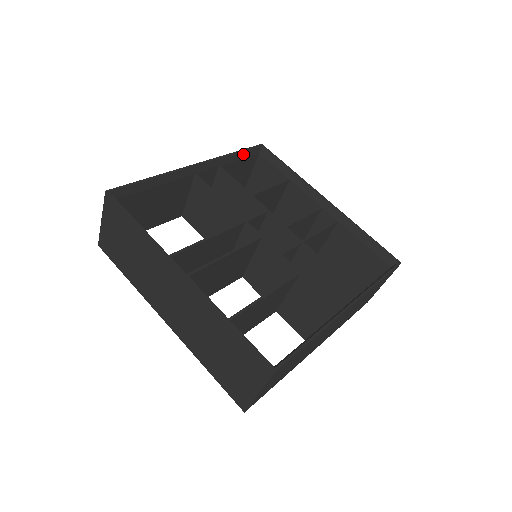
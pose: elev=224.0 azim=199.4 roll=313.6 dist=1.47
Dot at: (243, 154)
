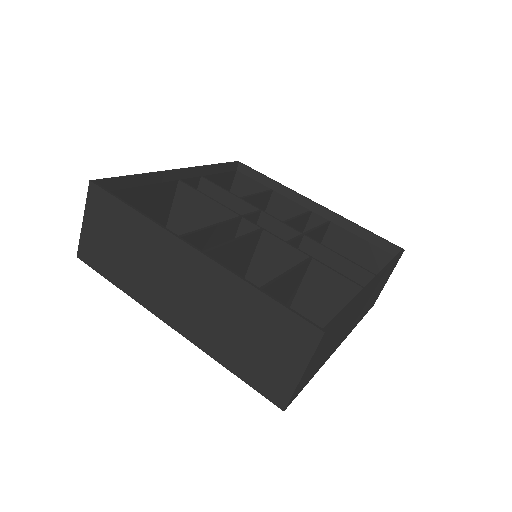
Dot at: (222, 168)
